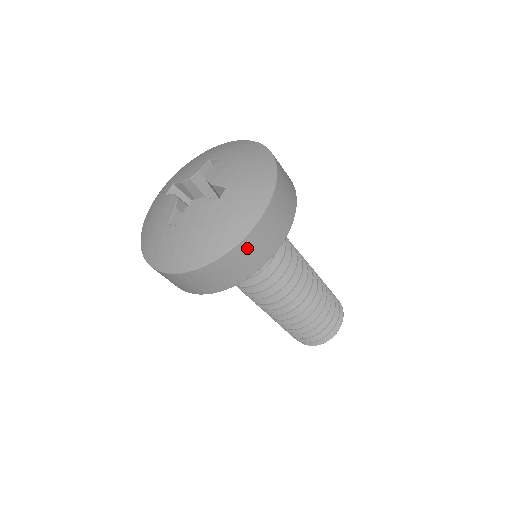
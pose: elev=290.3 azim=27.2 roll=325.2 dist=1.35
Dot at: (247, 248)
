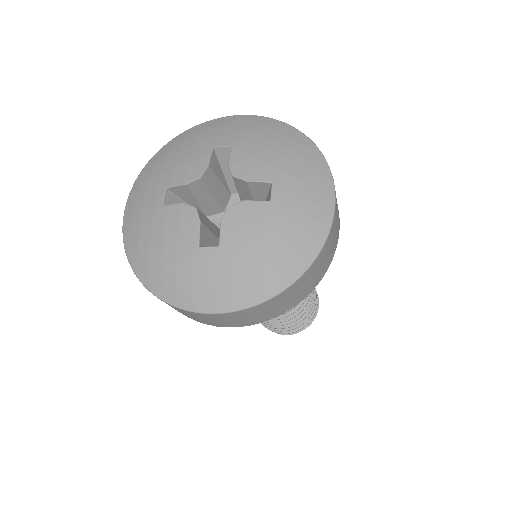
Dot at: (324, 254)
